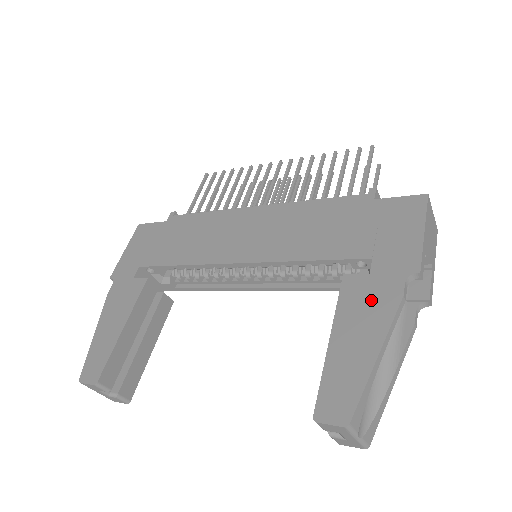
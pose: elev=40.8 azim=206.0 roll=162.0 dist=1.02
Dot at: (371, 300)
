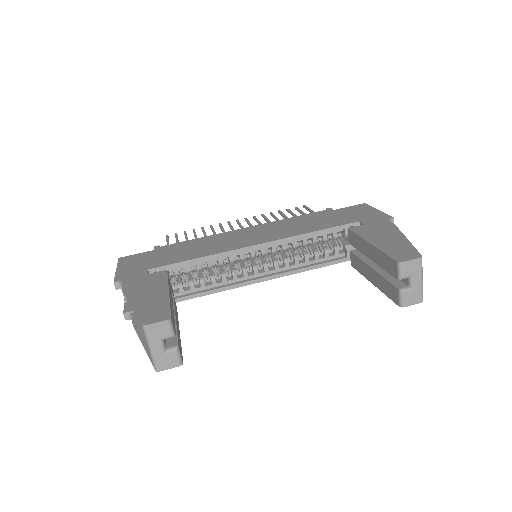
Dot at: (378, 229)
